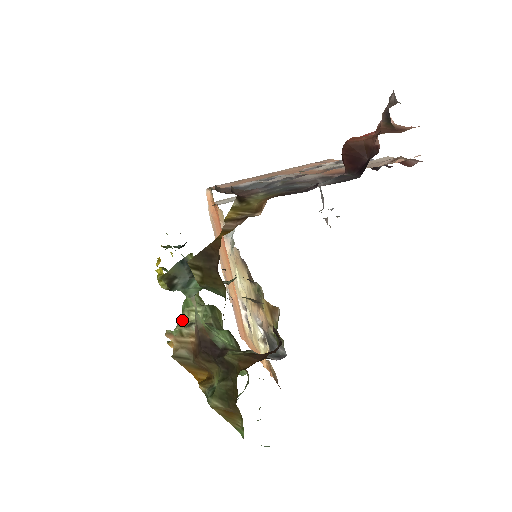
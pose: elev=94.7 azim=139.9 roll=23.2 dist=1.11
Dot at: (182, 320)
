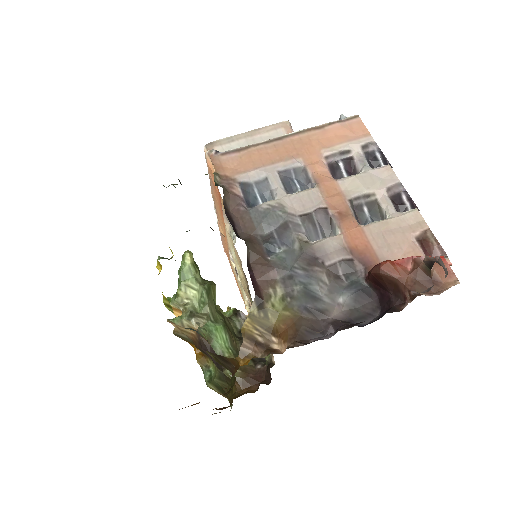
Dot at: (180, 295)
